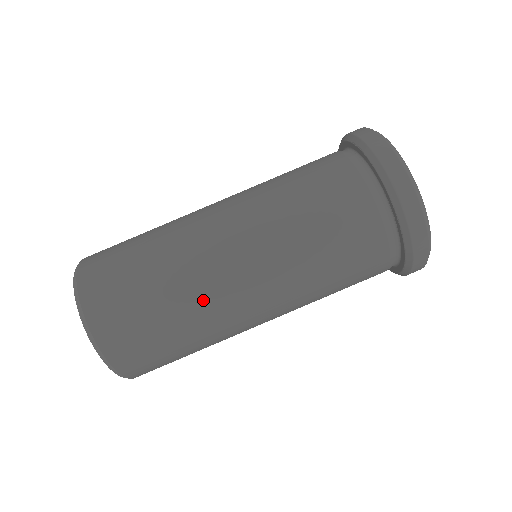
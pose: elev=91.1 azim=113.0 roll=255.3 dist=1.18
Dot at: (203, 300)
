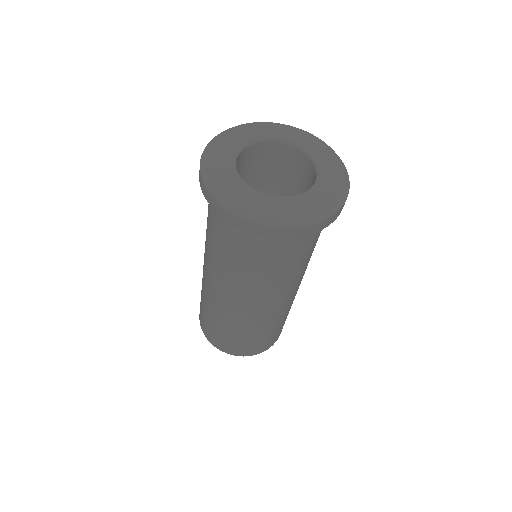
Dot at: (236, 320)
